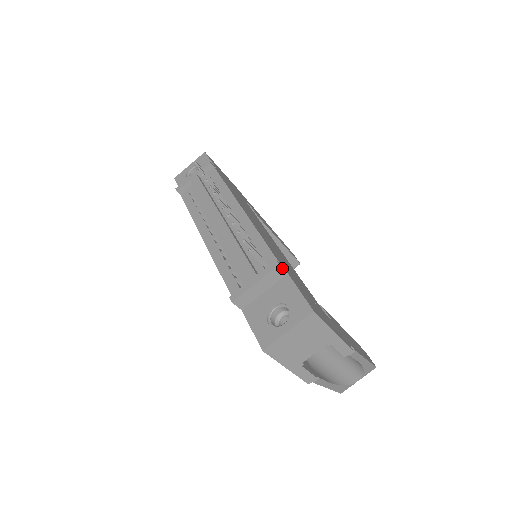
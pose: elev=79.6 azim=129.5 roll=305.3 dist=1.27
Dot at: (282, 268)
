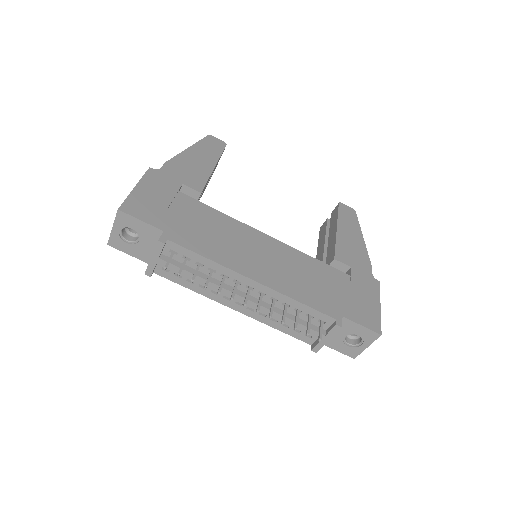
Dot at: occluded
